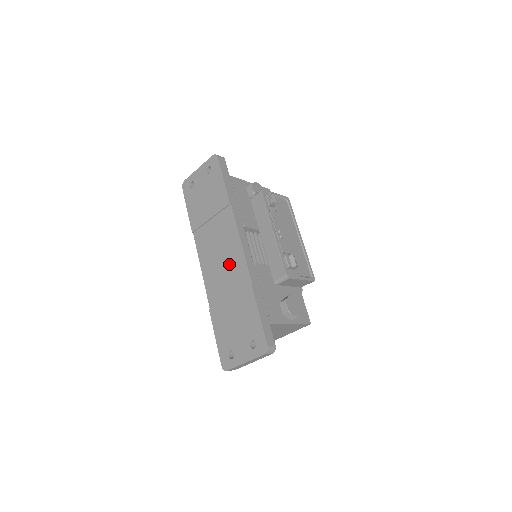
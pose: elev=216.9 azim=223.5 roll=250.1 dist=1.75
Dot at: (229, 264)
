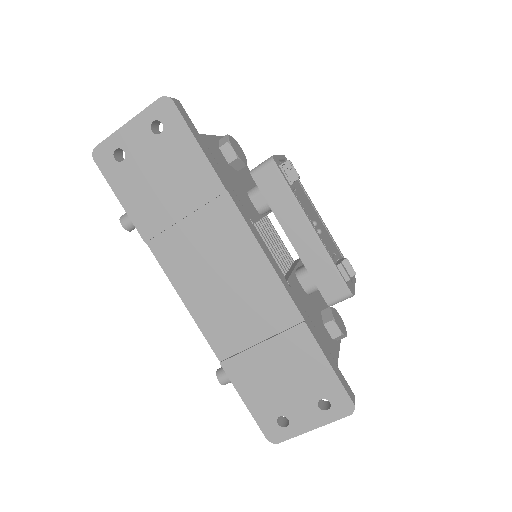
Dot at: (247, 292)
